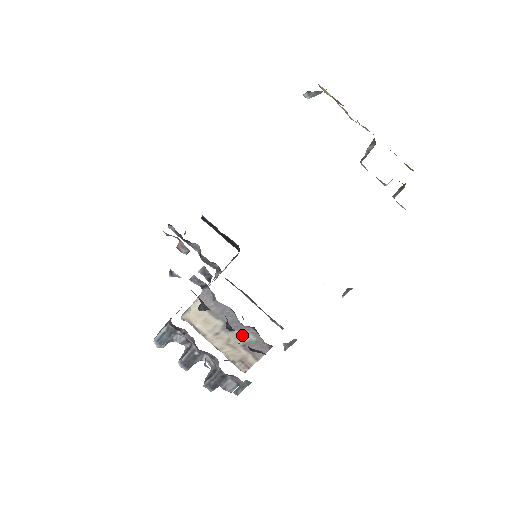
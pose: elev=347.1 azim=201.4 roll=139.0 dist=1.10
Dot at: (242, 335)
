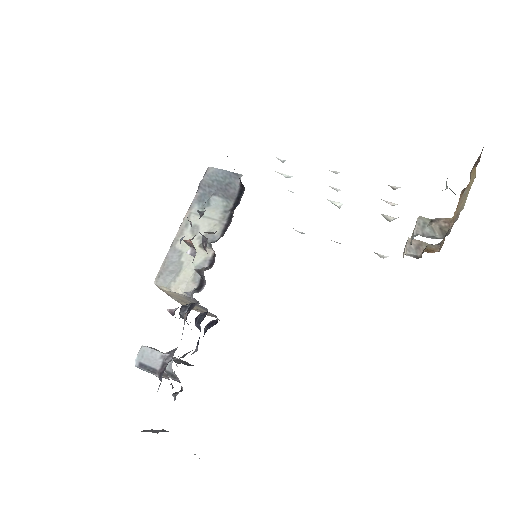
Dot at: (203, 310)
